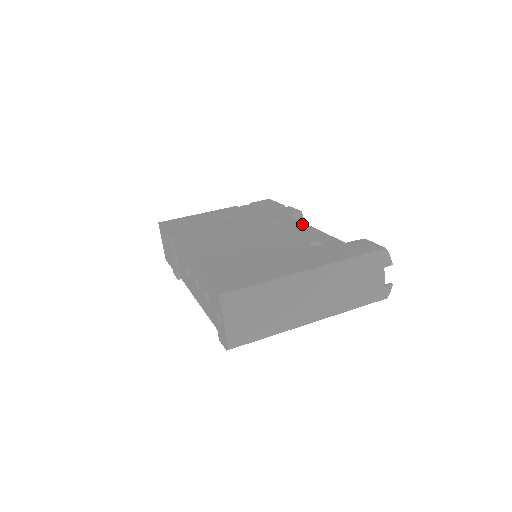
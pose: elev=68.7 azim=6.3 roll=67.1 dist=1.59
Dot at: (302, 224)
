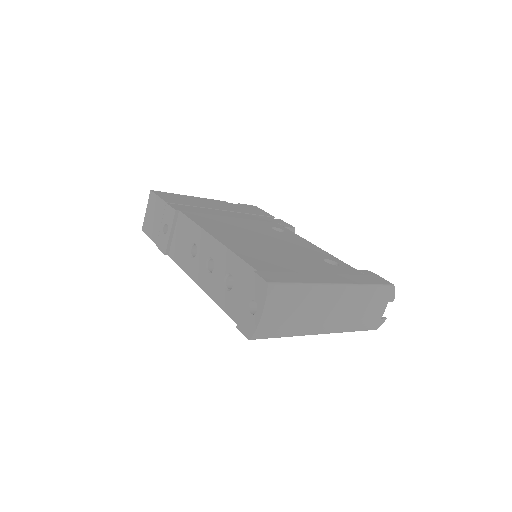
Dot at: (305, 240)
